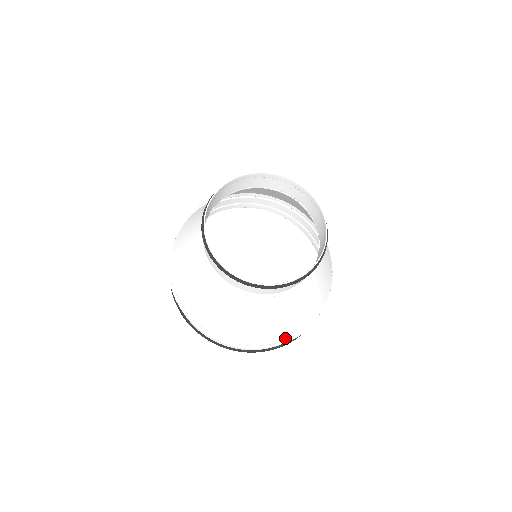
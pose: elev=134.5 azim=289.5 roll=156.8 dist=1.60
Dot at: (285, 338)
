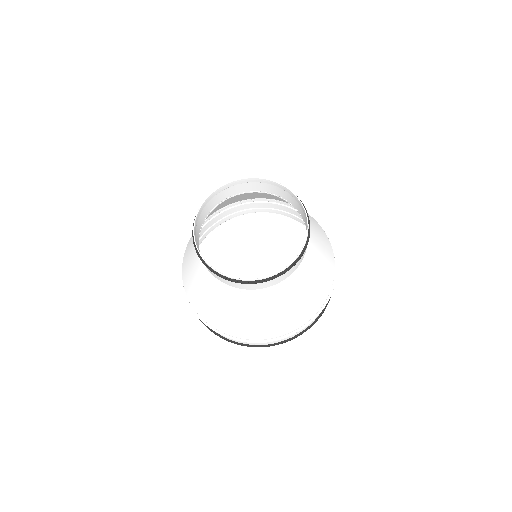
Dot at: (275, 335)
